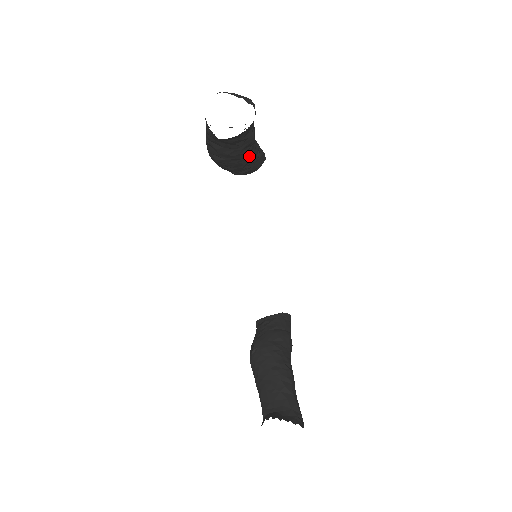
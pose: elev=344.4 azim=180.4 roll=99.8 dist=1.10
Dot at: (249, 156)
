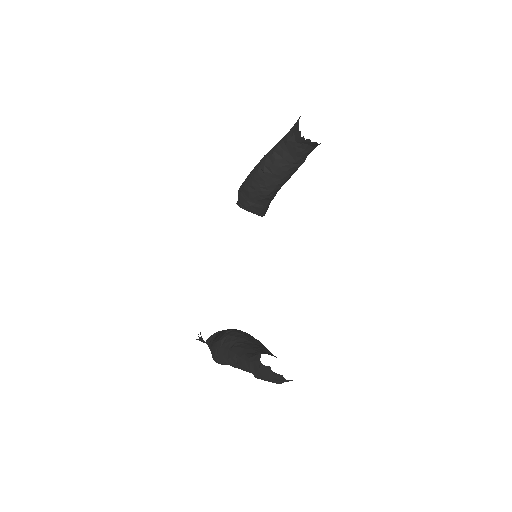
Dot at: (284, 183)
